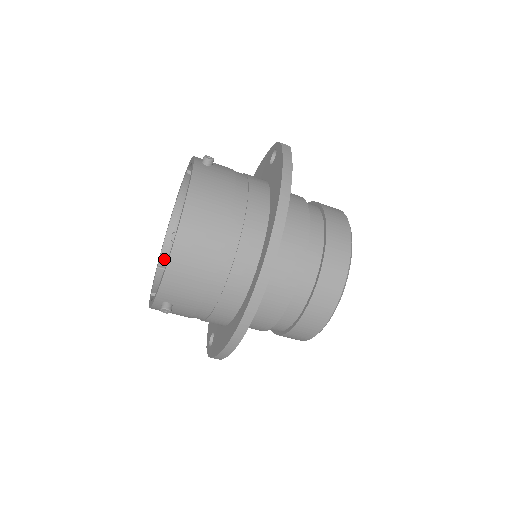
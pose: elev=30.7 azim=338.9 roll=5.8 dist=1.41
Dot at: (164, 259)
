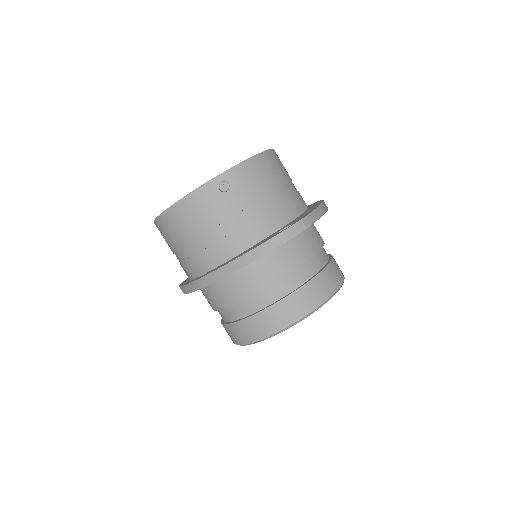
Dot at: occluded
